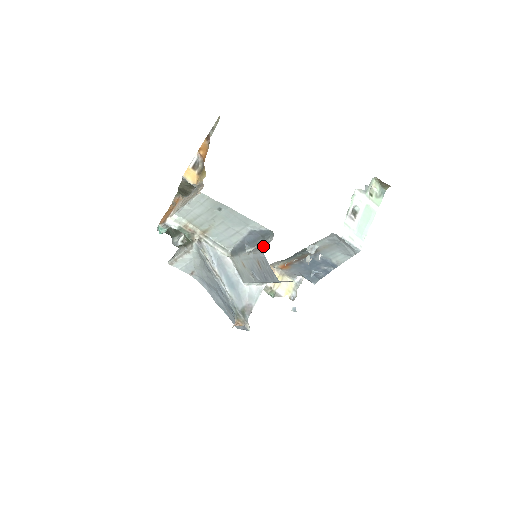
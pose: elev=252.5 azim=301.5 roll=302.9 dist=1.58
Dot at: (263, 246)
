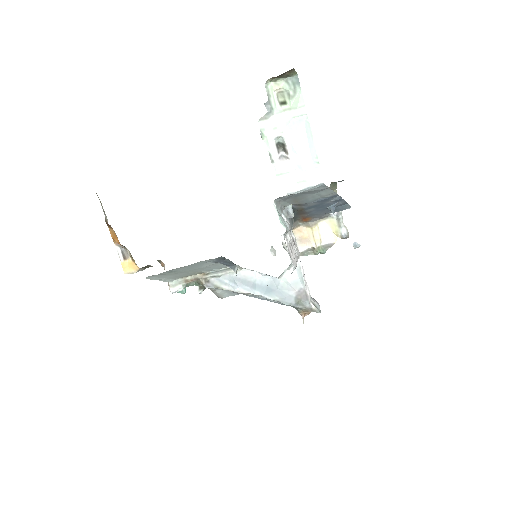
Dot at: occluded
